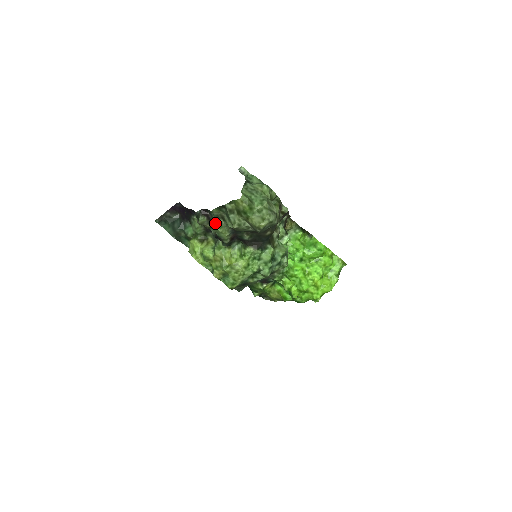
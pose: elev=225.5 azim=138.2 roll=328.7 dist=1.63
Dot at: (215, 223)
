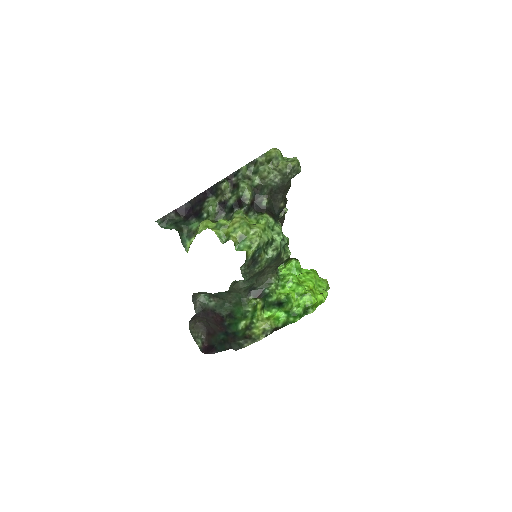
Dot at: (241, 182)
